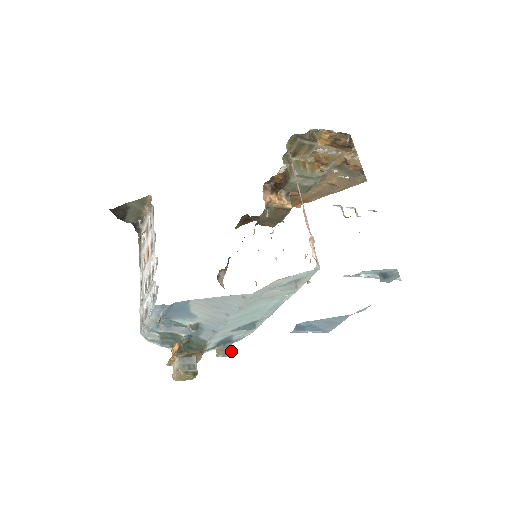
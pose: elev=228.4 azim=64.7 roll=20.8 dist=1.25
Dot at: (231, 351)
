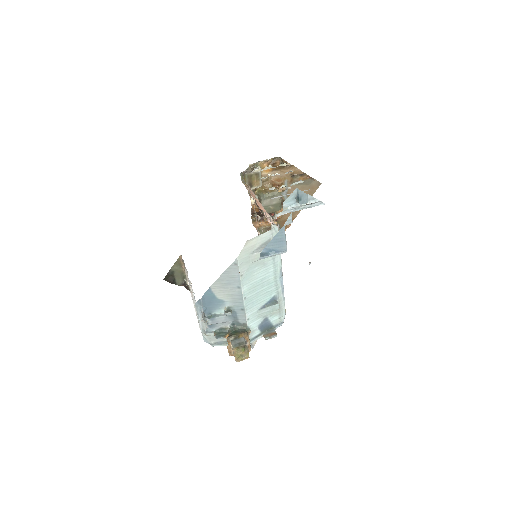
Dot at: (275, 333)
